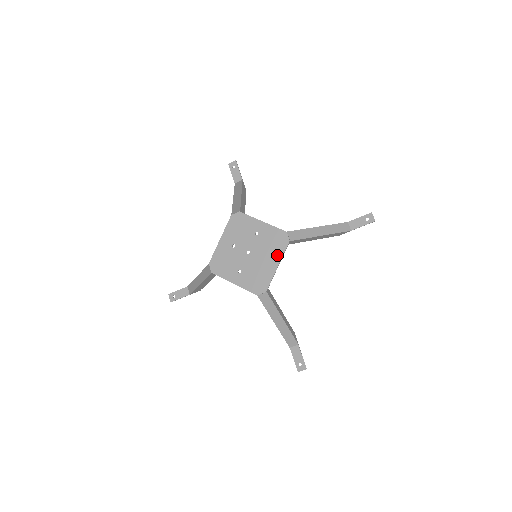
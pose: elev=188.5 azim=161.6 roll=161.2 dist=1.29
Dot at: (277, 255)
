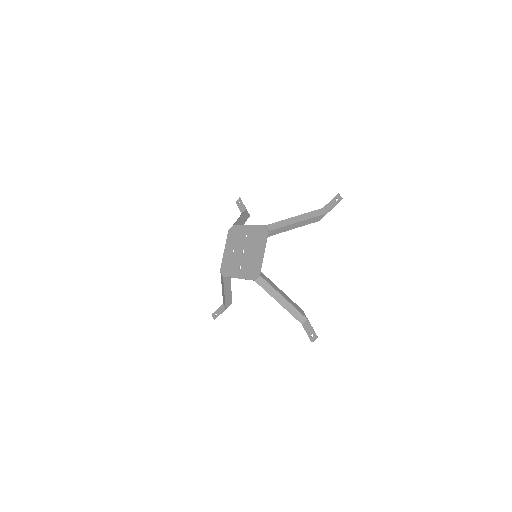
Dot at: (262, 245)
